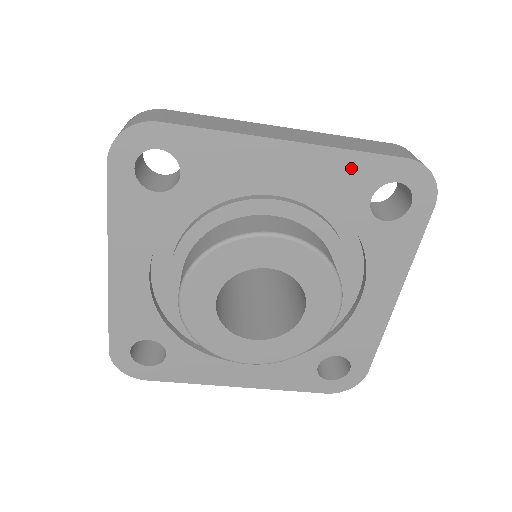
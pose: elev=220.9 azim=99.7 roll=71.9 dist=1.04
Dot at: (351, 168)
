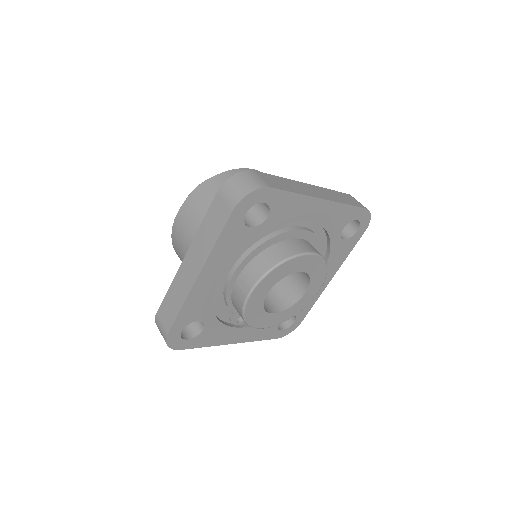
Dot at: (343, 213)
